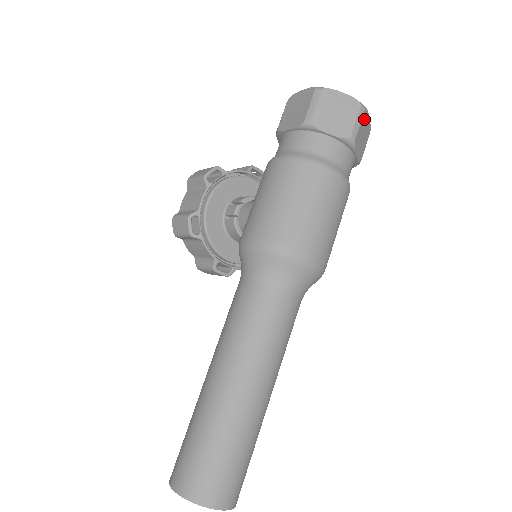
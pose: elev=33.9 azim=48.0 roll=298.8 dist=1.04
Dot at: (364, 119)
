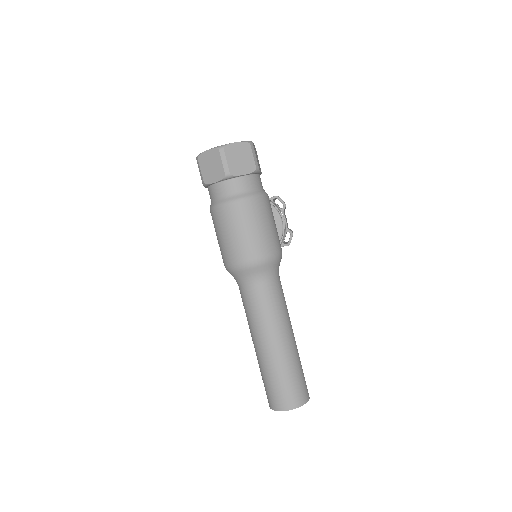
Dot at: (230, 152)
